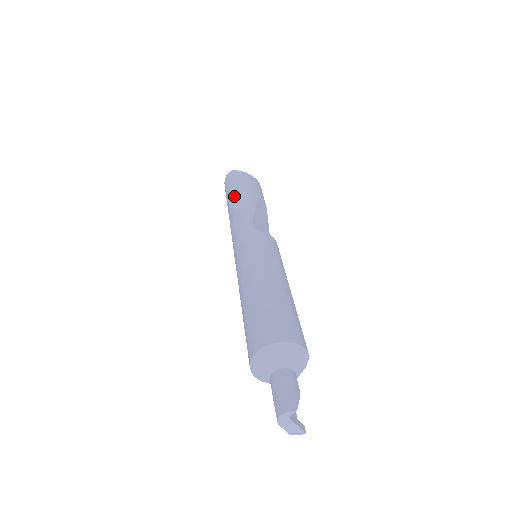
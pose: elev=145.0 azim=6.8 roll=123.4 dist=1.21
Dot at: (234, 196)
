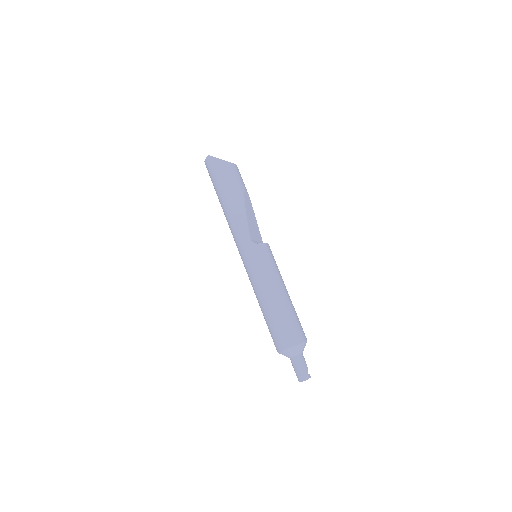
Dot at: (224, 196)
